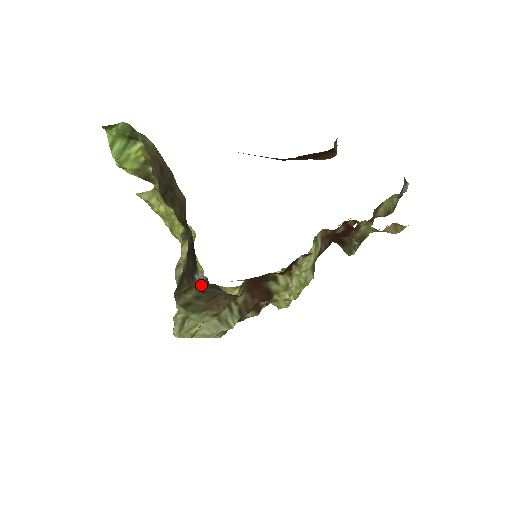
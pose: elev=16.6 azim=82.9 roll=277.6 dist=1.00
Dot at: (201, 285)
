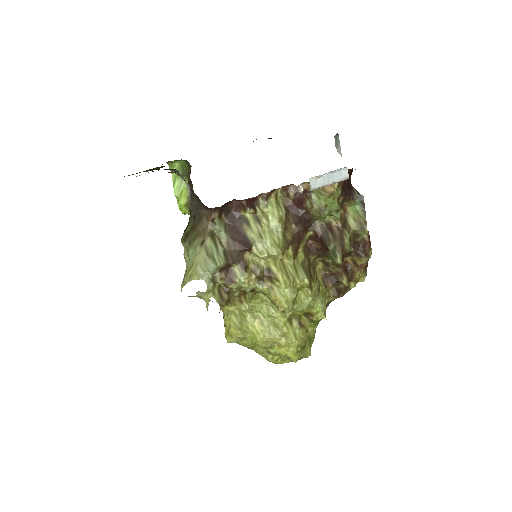
Dot at: (192, 211)
